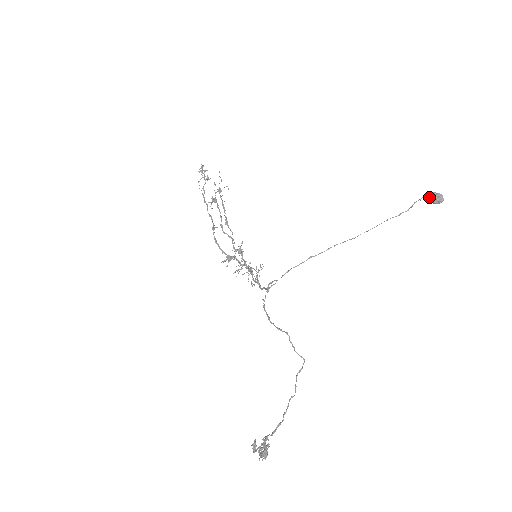
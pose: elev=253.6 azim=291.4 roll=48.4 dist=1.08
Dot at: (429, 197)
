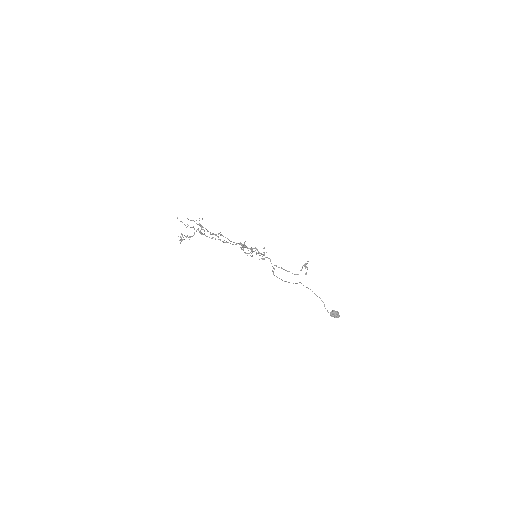
Dot at: (331, 314)
